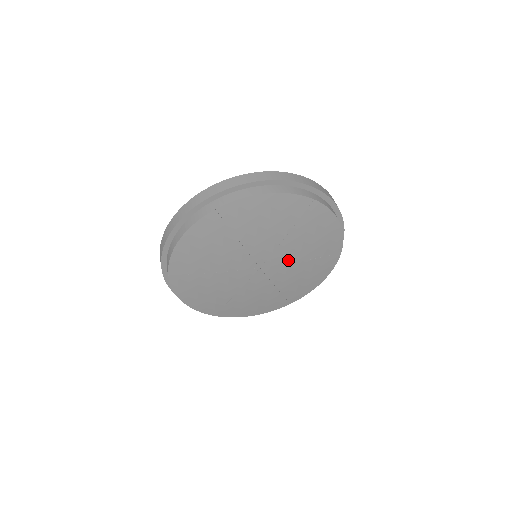
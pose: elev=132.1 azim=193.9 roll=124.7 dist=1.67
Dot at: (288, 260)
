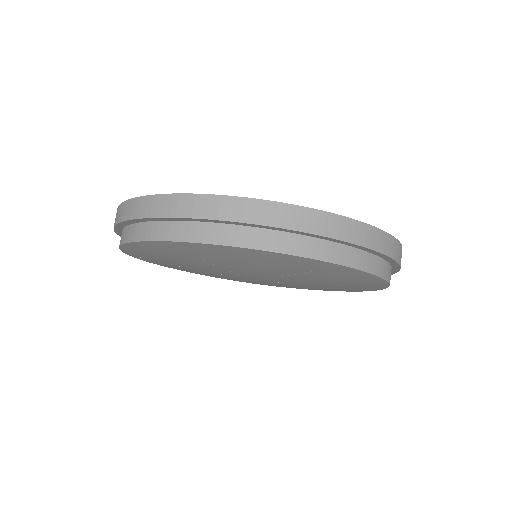
Dot at: (296, 283)
